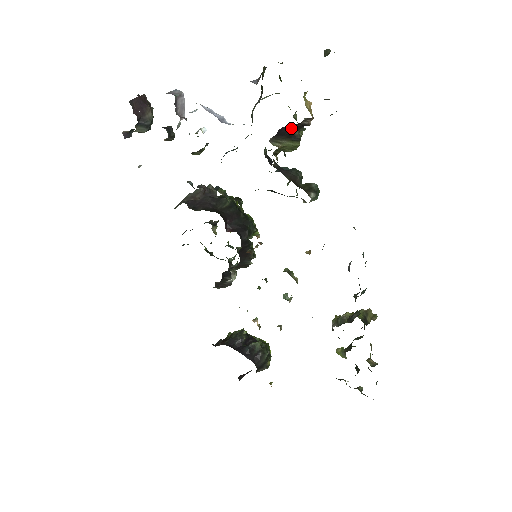
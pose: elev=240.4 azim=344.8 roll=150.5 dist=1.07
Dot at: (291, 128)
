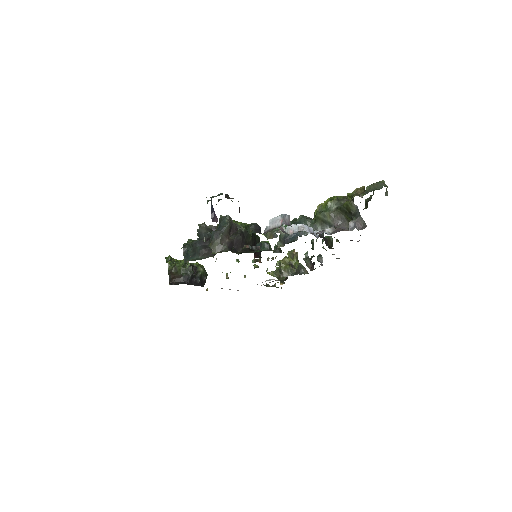
Dot at: occluded
